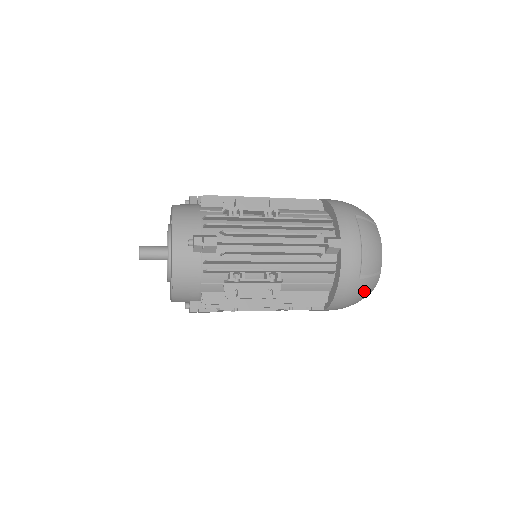
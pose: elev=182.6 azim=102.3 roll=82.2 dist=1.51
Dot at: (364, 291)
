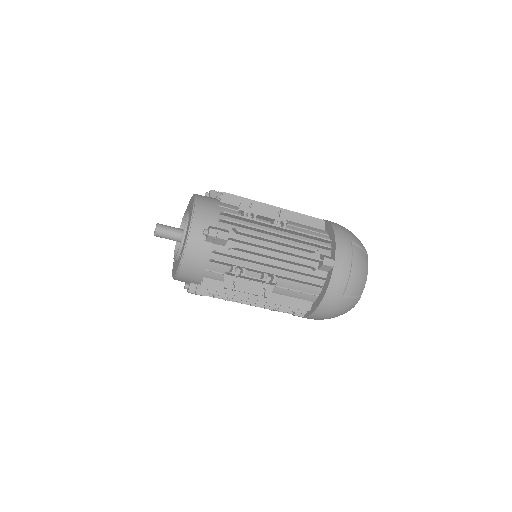
Dot at: (343, 309)
